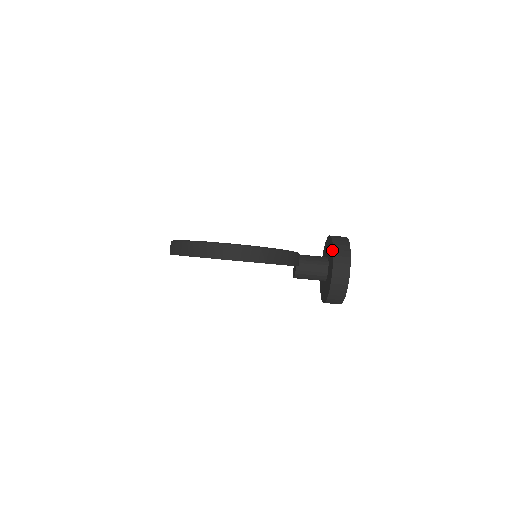
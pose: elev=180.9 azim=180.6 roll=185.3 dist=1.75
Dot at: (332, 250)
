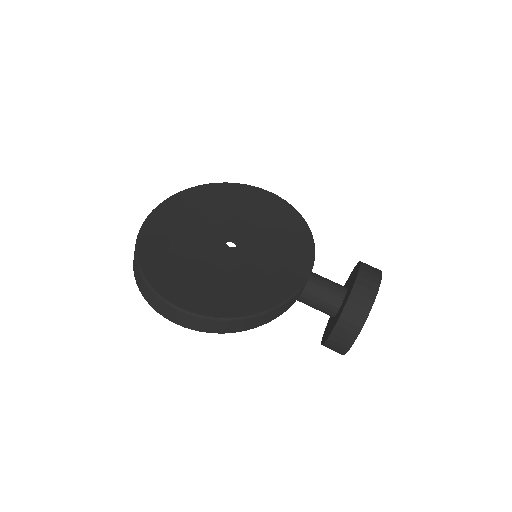
Dot at: (343, 306)
